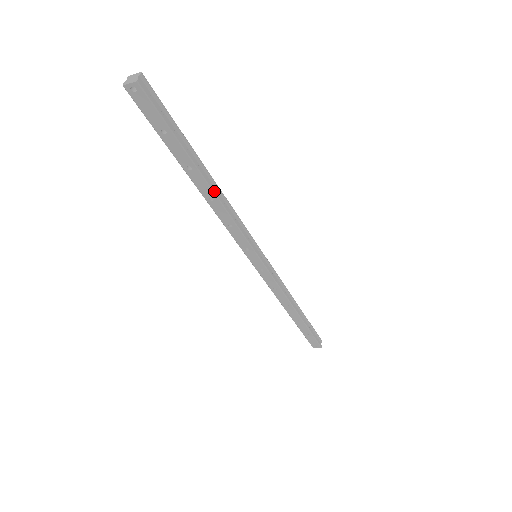
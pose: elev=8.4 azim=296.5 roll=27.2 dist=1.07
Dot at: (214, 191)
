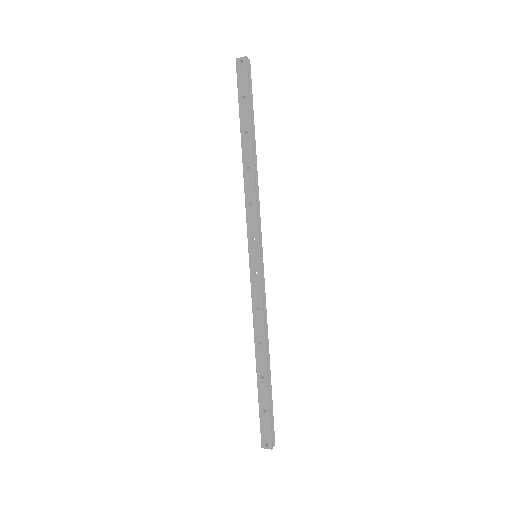
Dot at: (254, 161)
